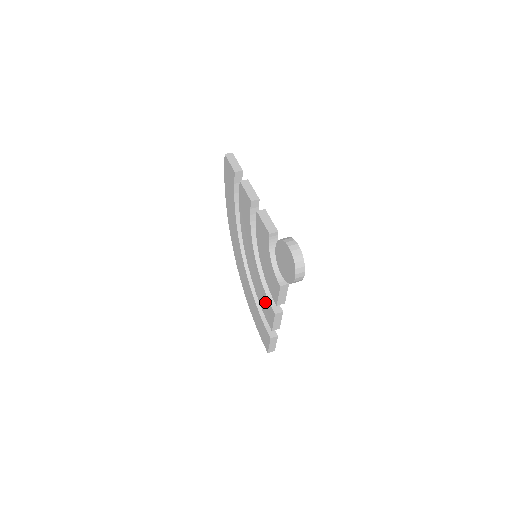
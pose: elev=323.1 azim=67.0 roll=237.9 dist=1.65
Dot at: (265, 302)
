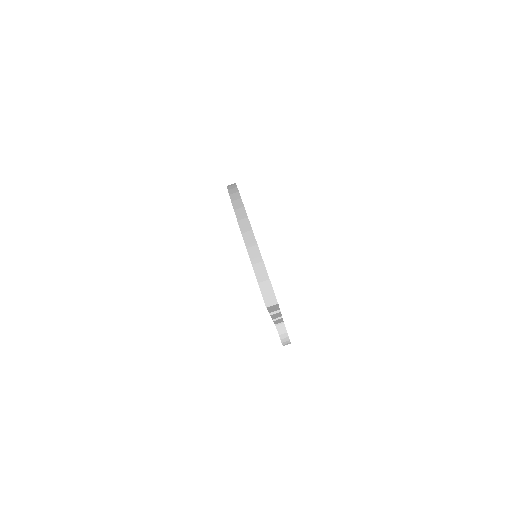
Dot at: occluded
